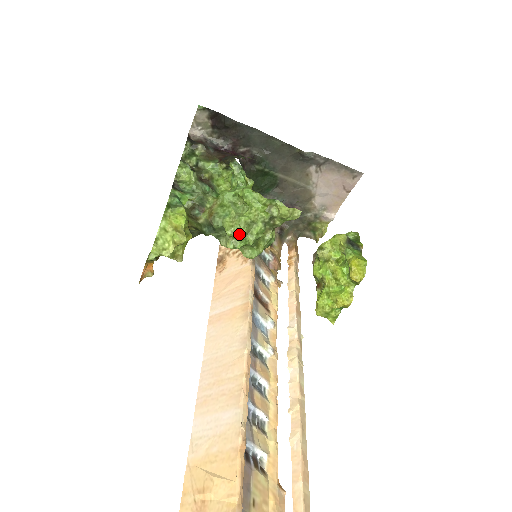
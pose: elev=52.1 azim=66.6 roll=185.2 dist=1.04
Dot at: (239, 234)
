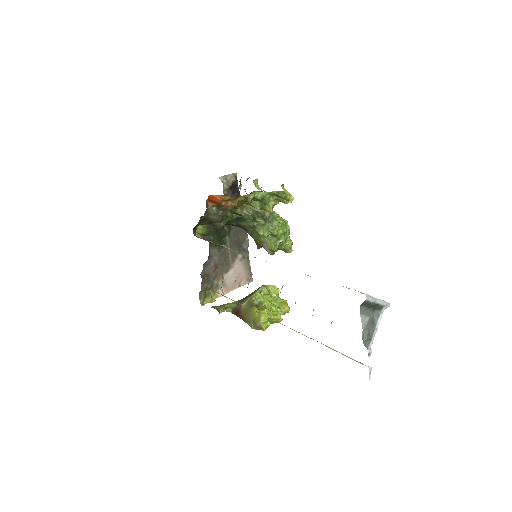
Dot at: (284, 230)
